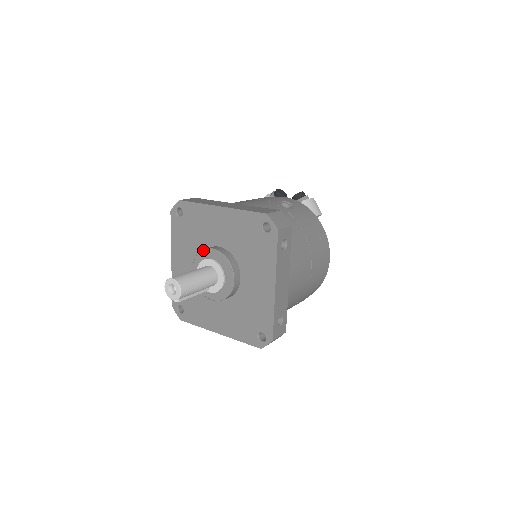
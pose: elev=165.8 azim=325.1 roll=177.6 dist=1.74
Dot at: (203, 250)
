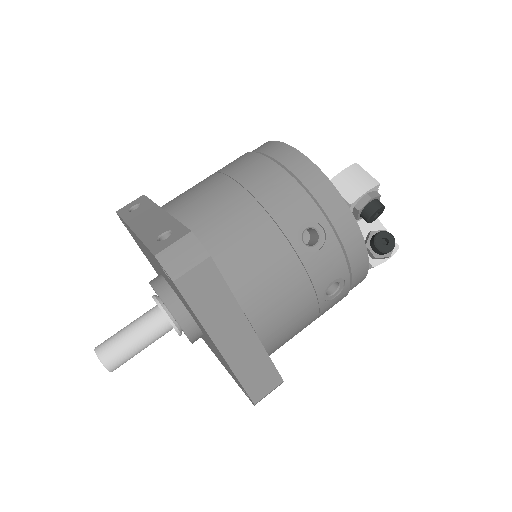
Dot at: occluded
